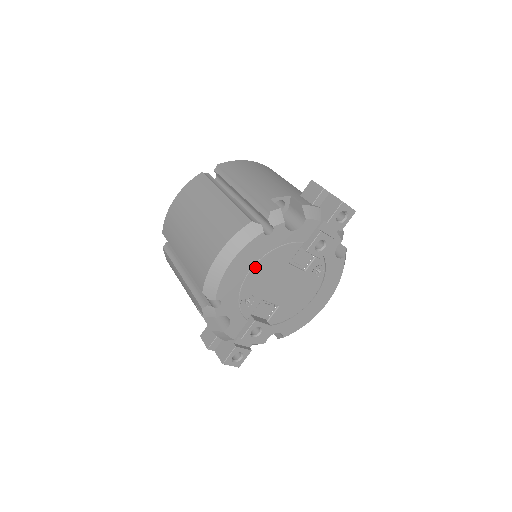
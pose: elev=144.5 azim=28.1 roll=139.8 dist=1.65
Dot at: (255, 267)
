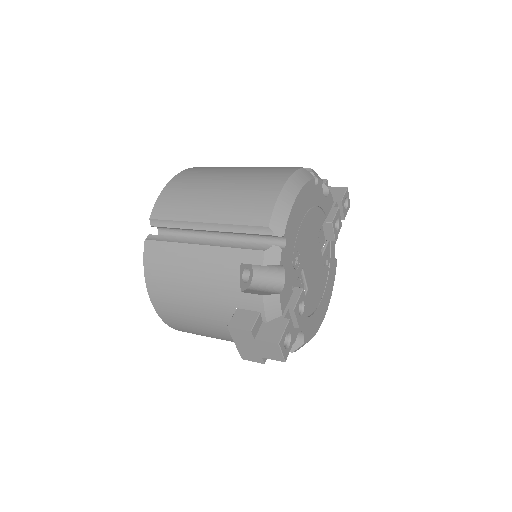
Dot at: (305, 217)
